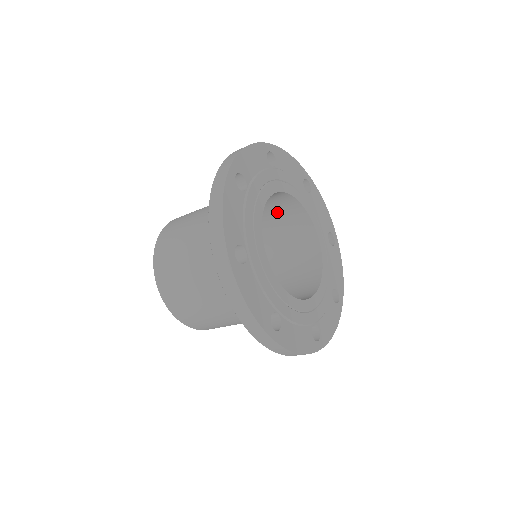
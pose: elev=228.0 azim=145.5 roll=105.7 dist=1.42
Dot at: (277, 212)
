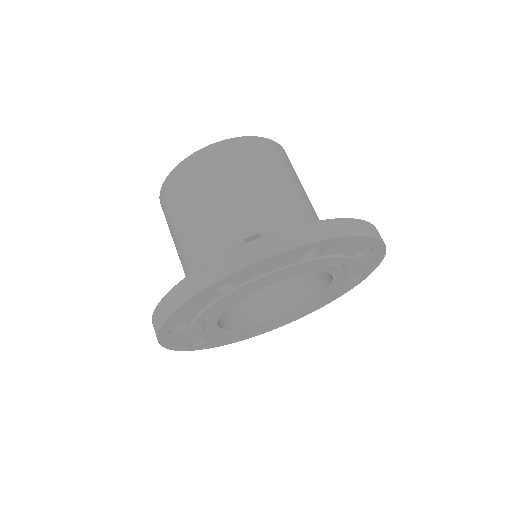
Dot at: occluded
